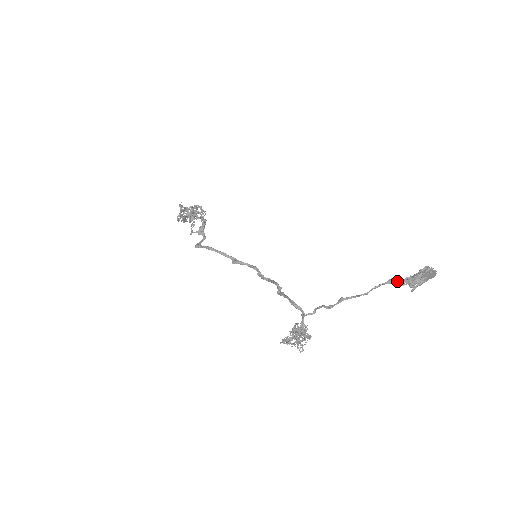
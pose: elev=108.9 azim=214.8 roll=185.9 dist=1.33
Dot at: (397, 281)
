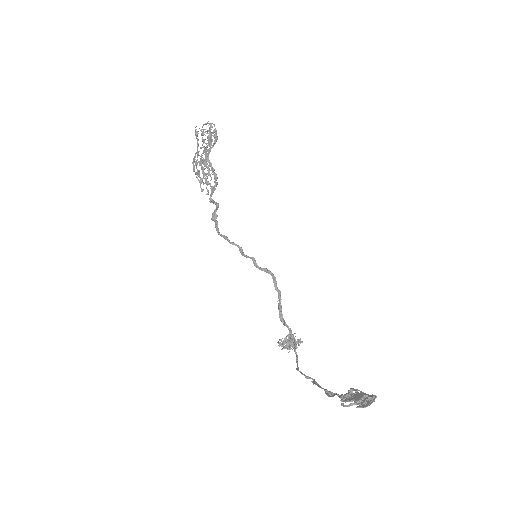
Dot at: (330, 396)
